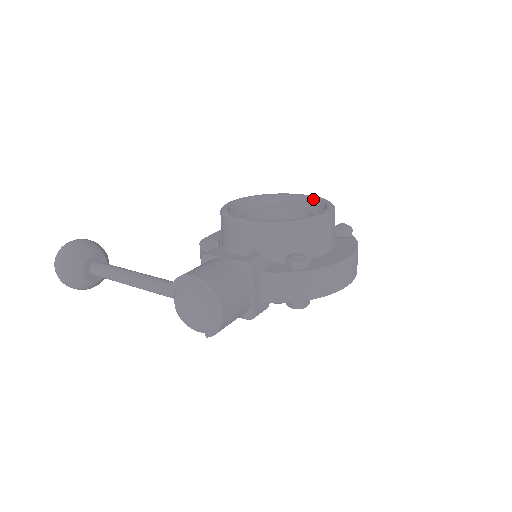
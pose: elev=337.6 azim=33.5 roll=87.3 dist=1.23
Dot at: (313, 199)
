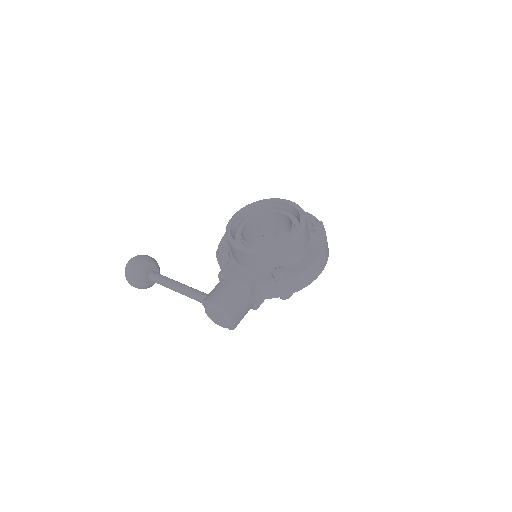
Dot at: (292, 206)
